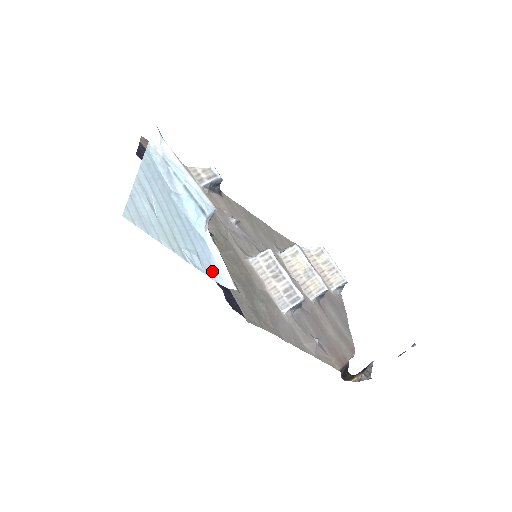
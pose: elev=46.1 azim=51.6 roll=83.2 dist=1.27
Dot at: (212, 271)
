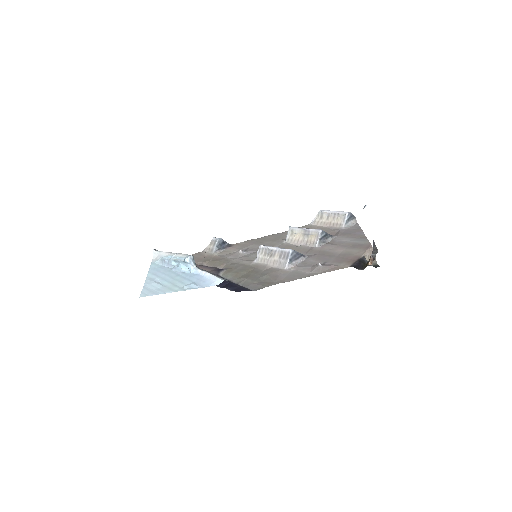
Dot at: (206, 284)
